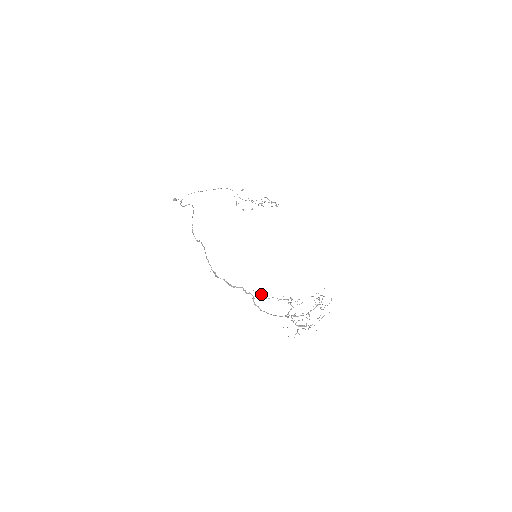
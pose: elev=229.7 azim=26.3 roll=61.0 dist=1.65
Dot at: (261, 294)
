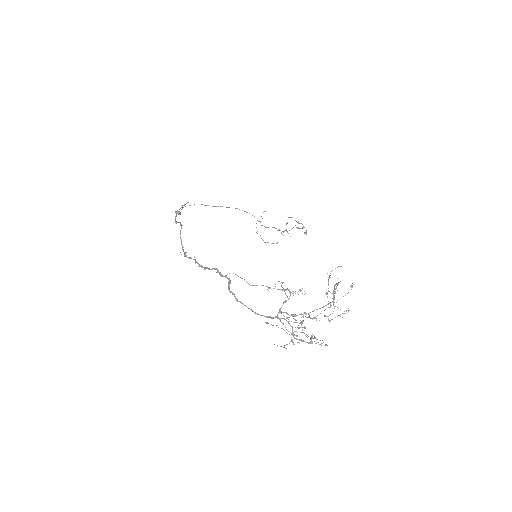
Dot at: (242, 278)
